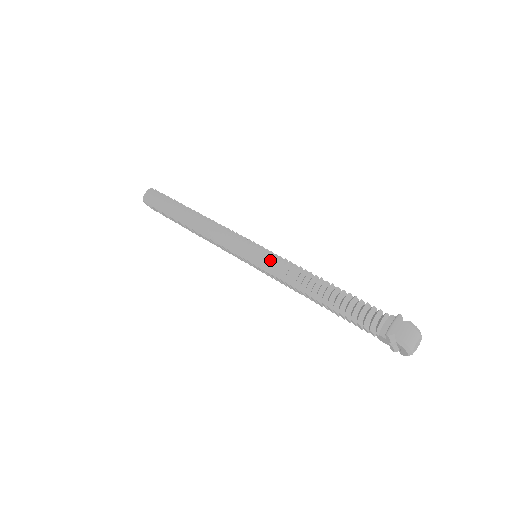
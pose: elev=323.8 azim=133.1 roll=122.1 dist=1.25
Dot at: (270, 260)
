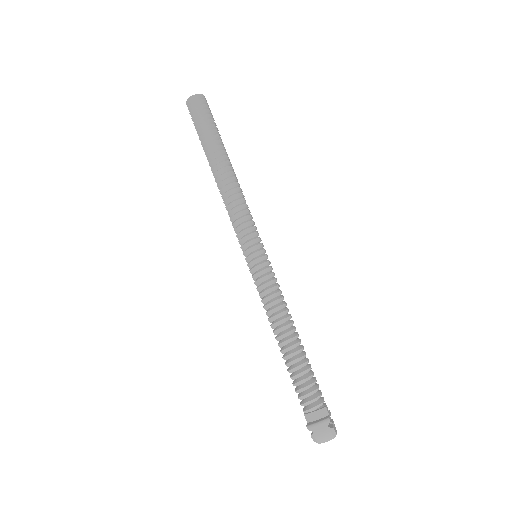
Dot at: (263, 277)
